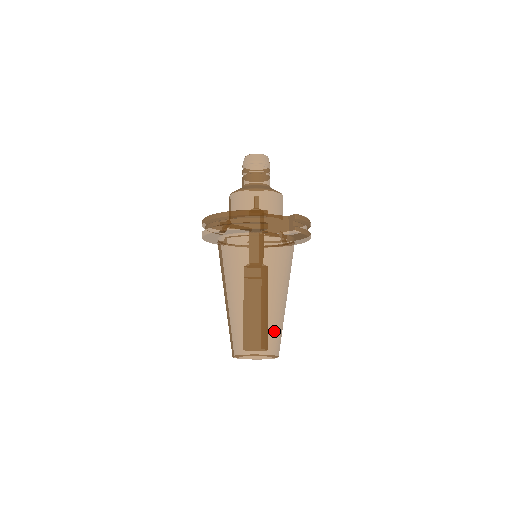
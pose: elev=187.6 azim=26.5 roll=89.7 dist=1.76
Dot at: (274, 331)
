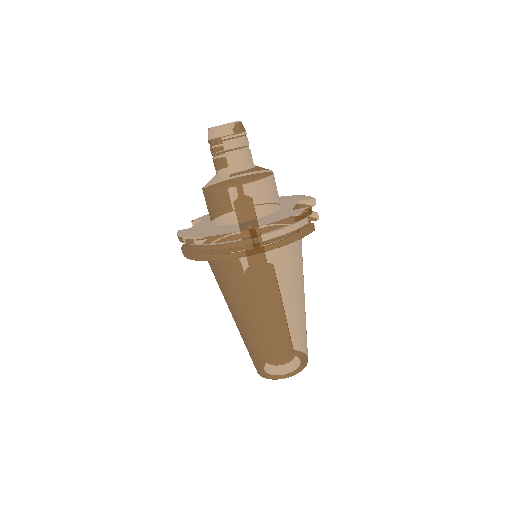
Dot at: occluded
